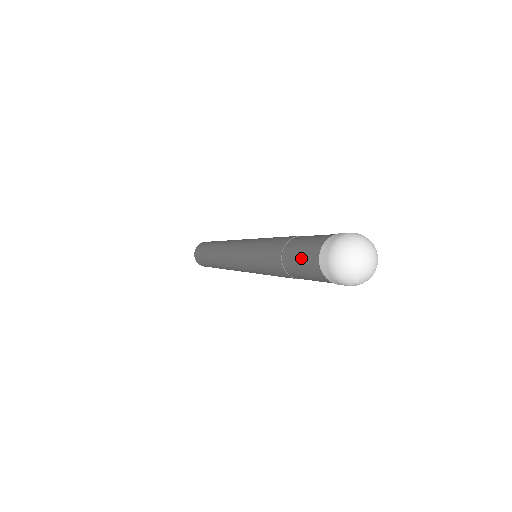
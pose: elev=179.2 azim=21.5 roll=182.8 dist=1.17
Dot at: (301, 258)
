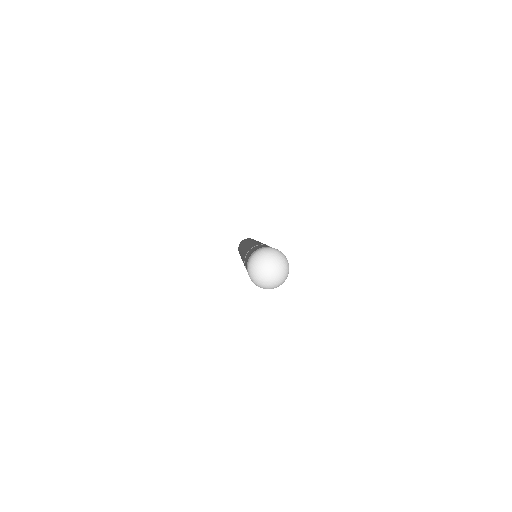
Dot at: (254, 249)
